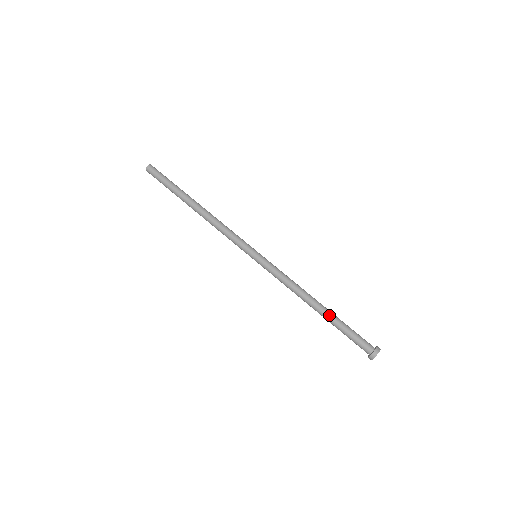
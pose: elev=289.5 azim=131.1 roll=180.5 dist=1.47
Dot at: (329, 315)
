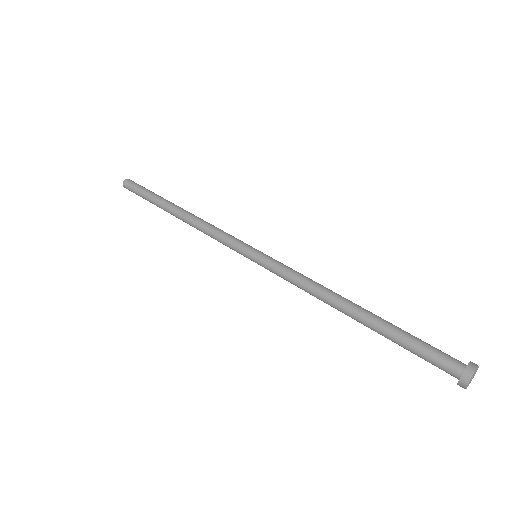
Dot at: (377, 316)
